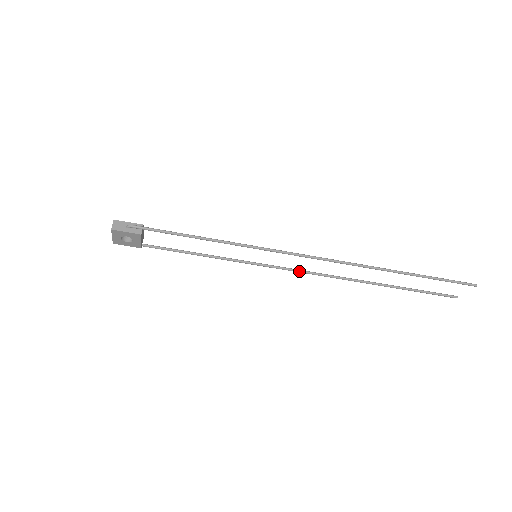
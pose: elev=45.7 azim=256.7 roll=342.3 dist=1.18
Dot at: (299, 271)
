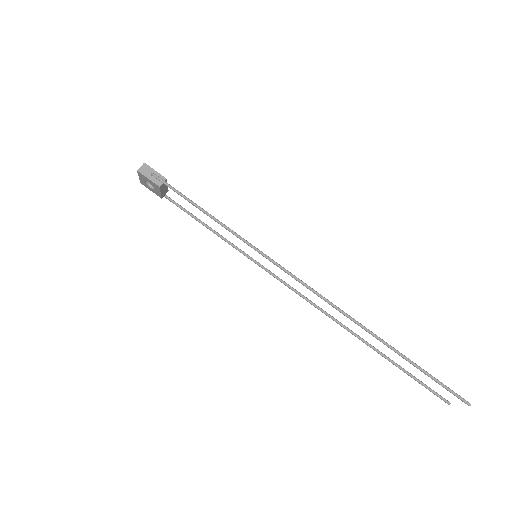
Dot at: (294, 290)
